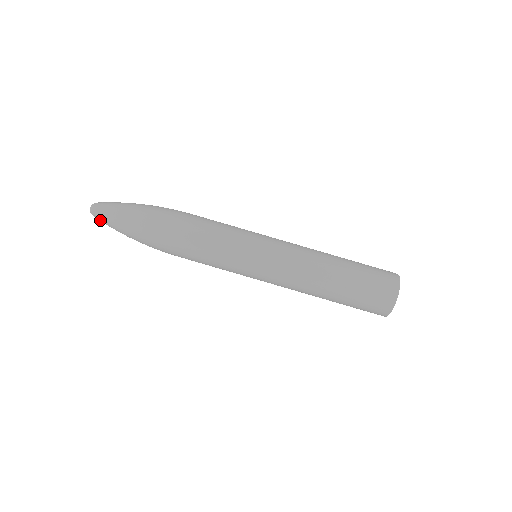
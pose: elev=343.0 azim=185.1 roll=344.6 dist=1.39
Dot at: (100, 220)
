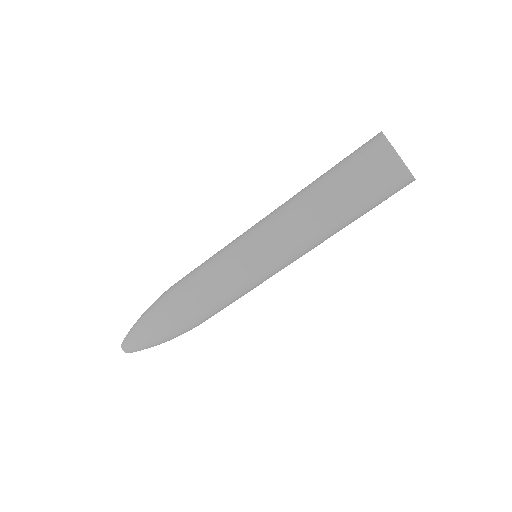
Dot at: (130, 348)
